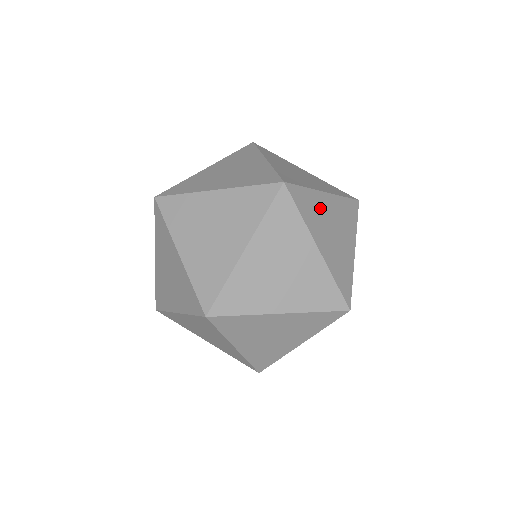
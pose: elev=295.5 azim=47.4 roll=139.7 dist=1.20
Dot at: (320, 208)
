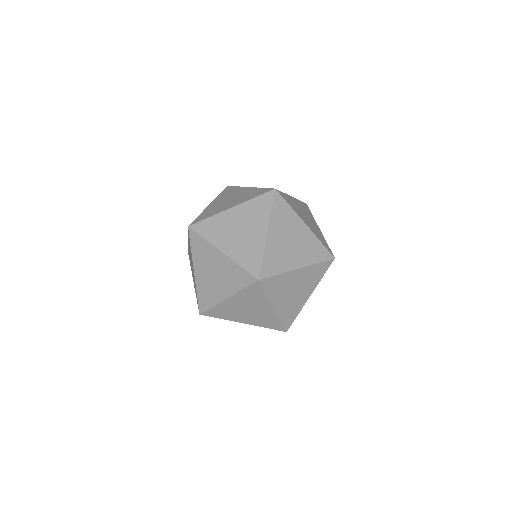
Dot at: (291, 223)
